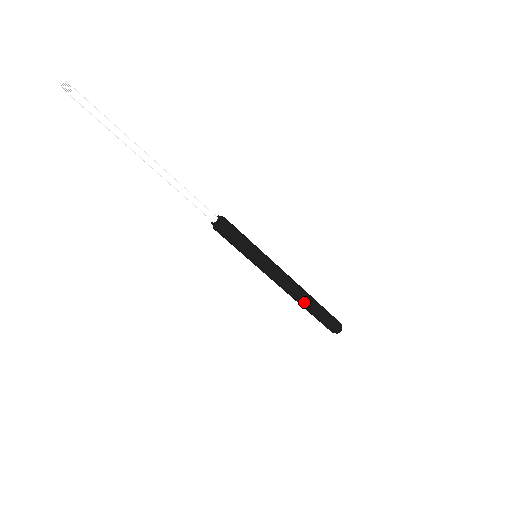
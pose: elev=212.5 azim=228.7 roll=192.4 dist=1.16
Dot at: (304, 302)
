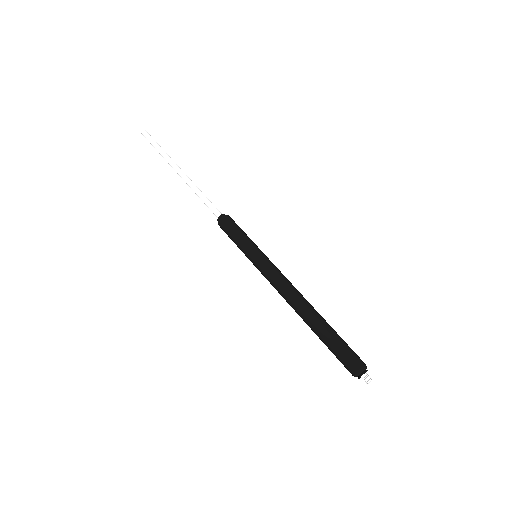
Dot at: (306, 315)
